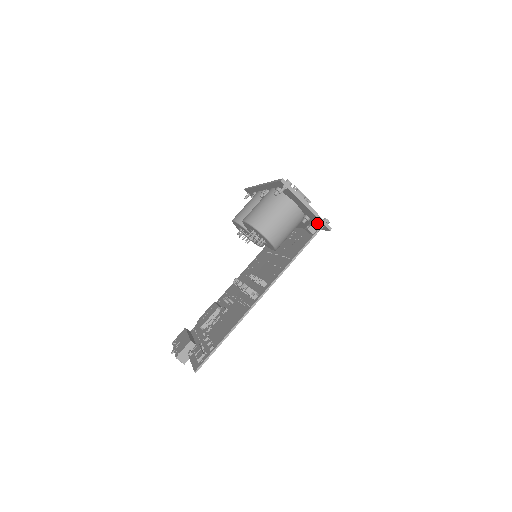
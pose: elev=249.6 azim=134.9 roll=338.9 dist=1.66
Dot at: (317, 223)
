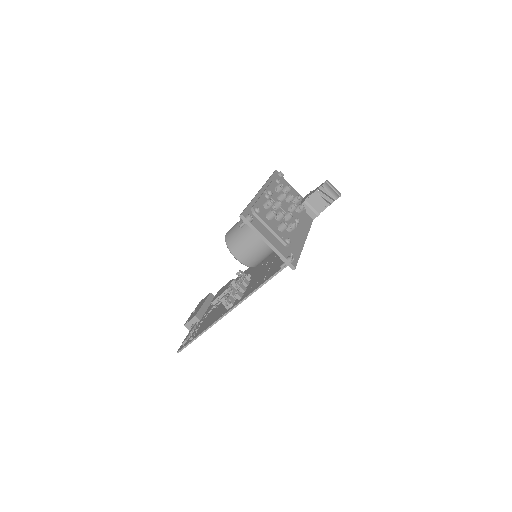
Dot at: occluded
